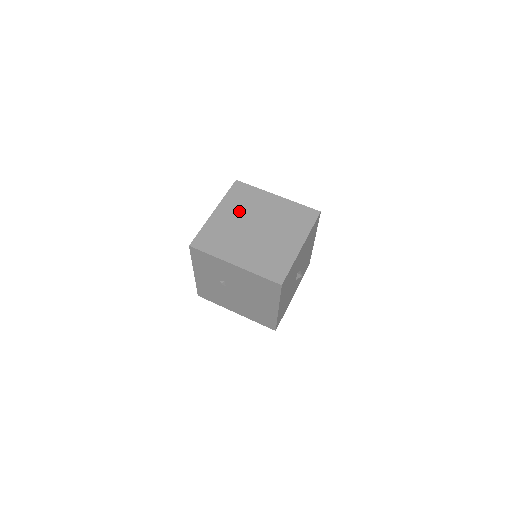
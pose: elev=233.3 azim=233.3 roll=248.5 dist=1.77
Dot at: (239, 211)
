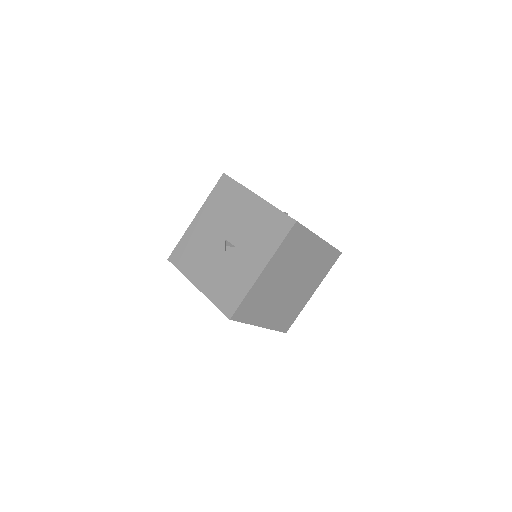
Dot at: (284, 266)
